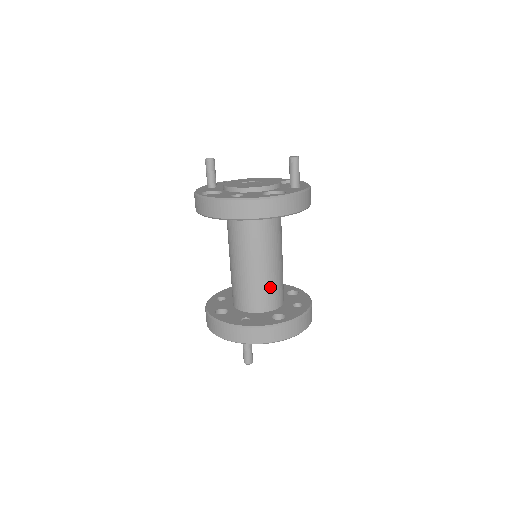
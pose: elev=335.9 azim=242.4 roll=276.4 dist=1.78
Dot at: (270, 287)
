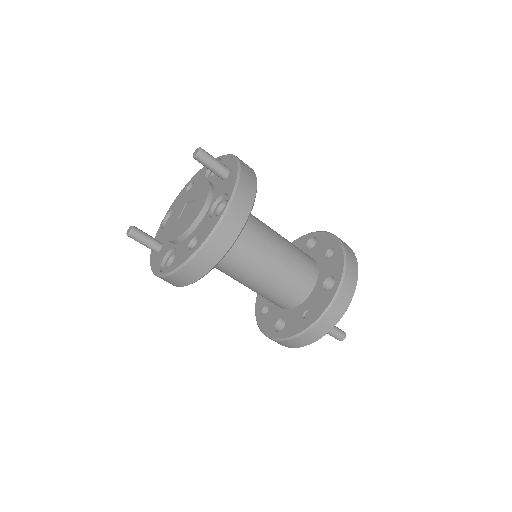
Dot at: (296, 269)
